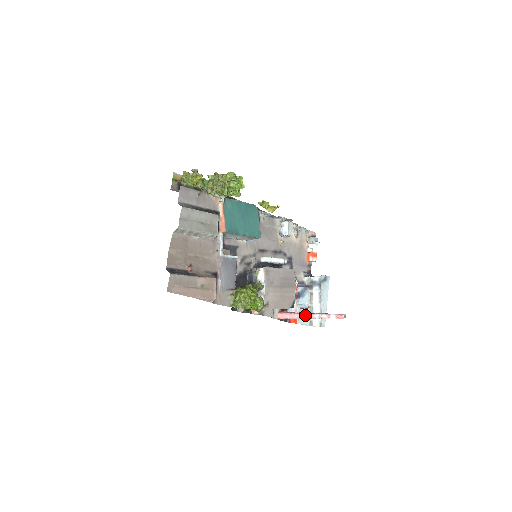
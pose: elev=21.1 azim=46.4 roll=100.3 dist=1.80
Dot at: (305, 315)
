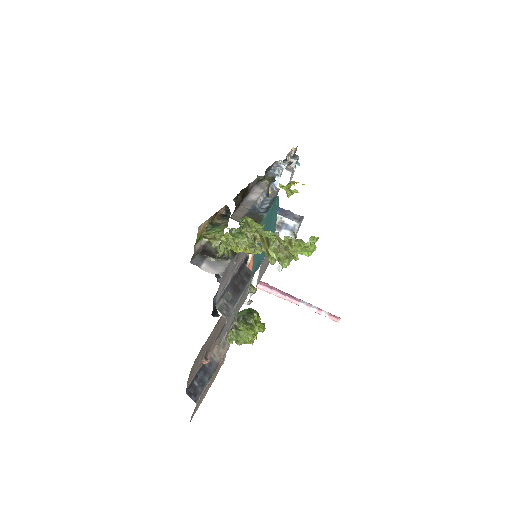
Dot at: (287, 299)
